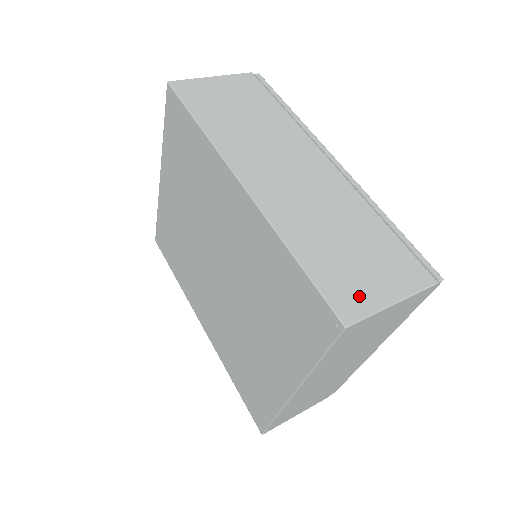
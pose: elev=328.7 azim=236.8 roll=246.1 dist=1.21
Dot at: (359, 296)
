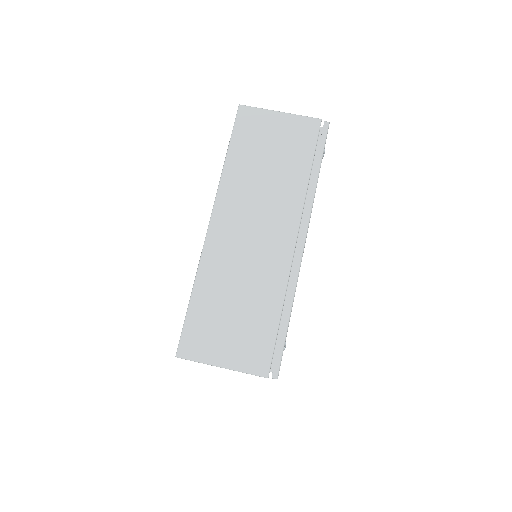
Dot at: (203, 346)
